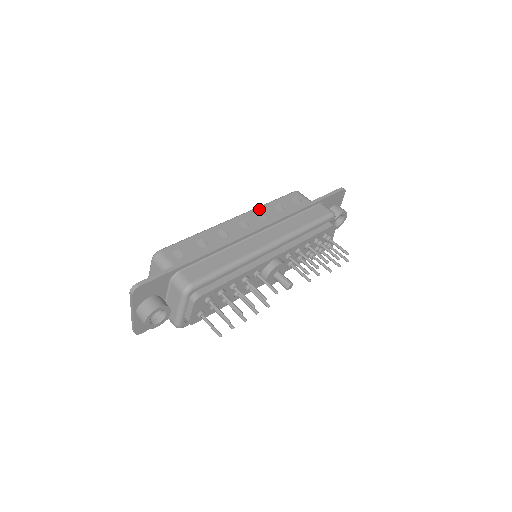
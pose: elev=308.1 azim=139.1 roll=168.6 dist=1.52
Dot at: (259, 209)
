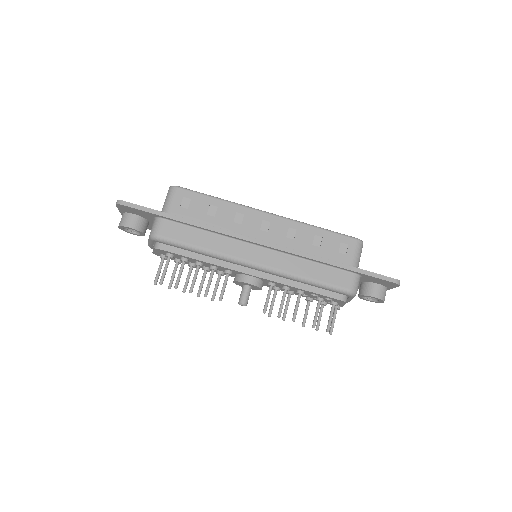
Dot at: (299, 225)
